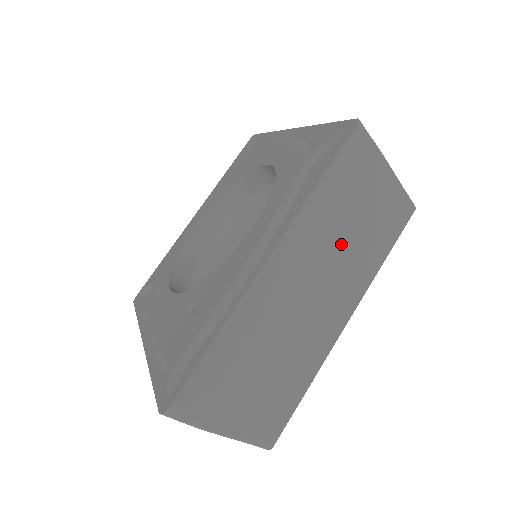
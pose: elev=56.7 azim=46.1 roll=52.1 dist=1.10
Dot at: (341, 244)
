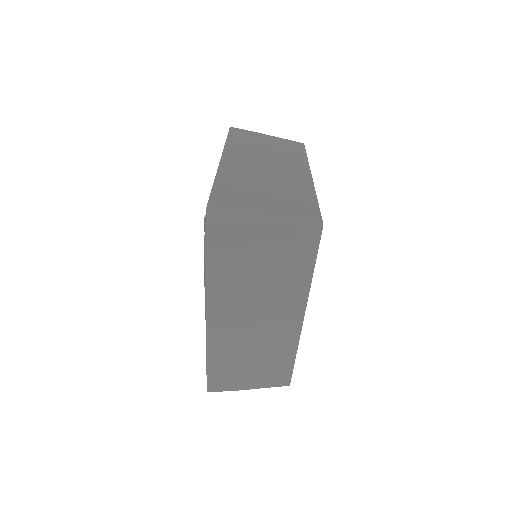
Dot at: (267, 153)
